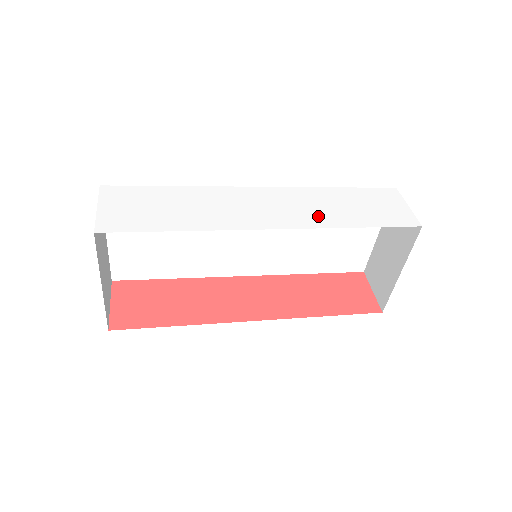
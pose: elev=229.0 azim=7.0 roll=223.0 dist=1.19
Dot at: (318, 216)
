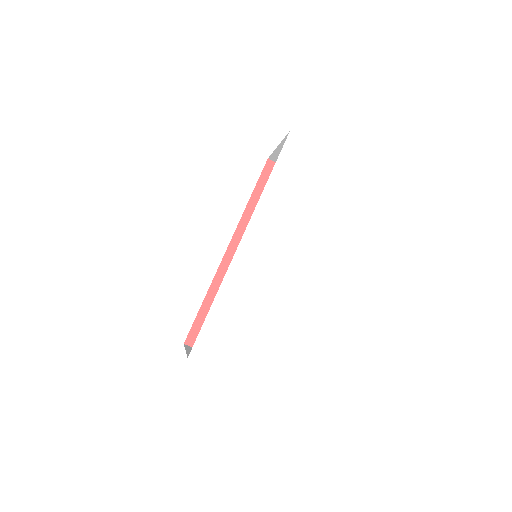
Dot at: (293, 222)
